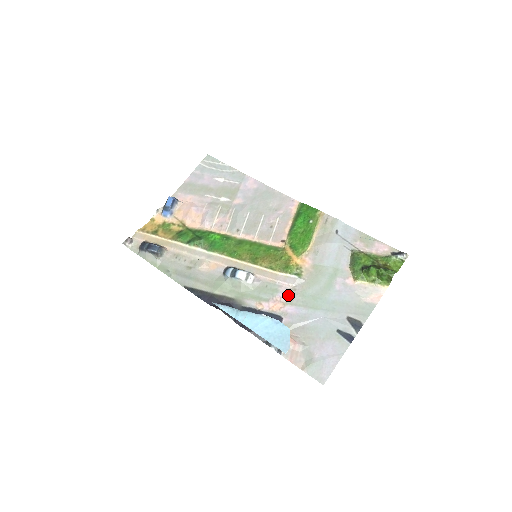
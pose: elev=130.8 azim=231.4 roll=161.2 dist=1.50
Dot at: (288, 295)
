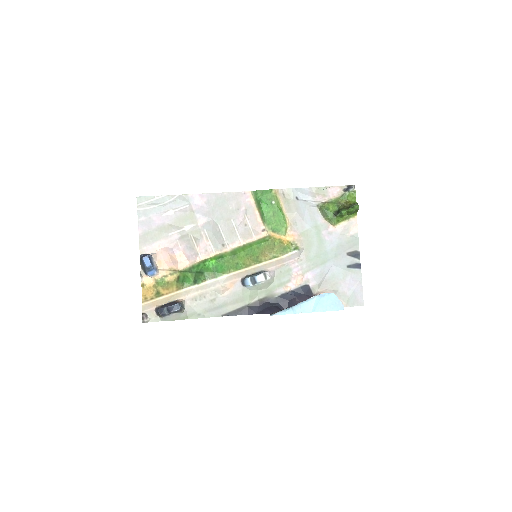
Dot at: (300, 267)
